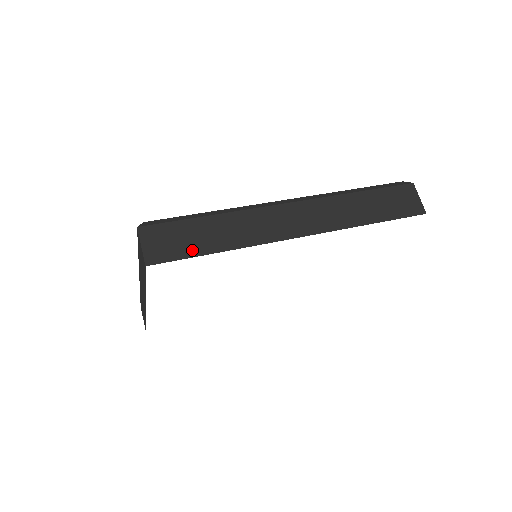
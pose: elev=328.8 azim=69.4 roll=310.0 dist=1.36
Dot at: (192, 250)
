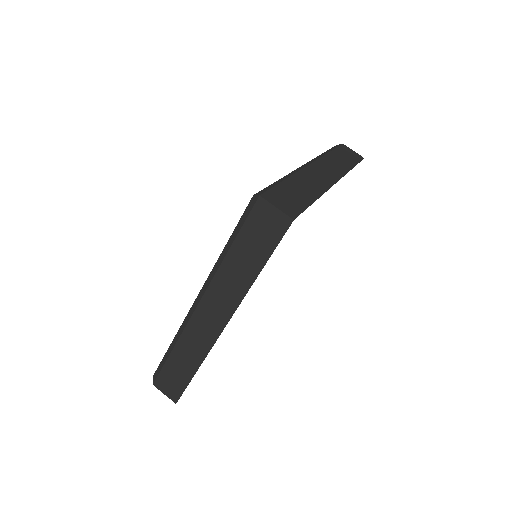
Dot at: (303, 202)
